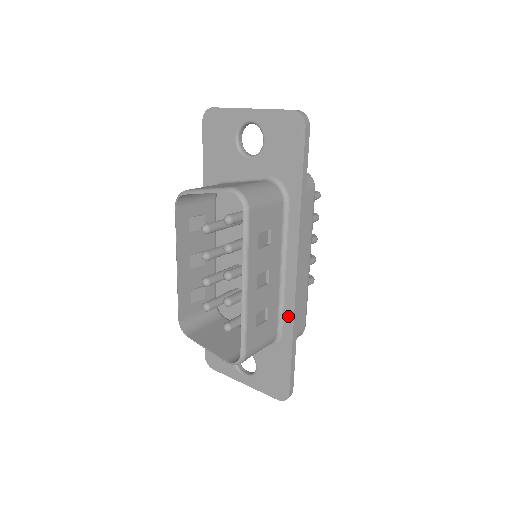
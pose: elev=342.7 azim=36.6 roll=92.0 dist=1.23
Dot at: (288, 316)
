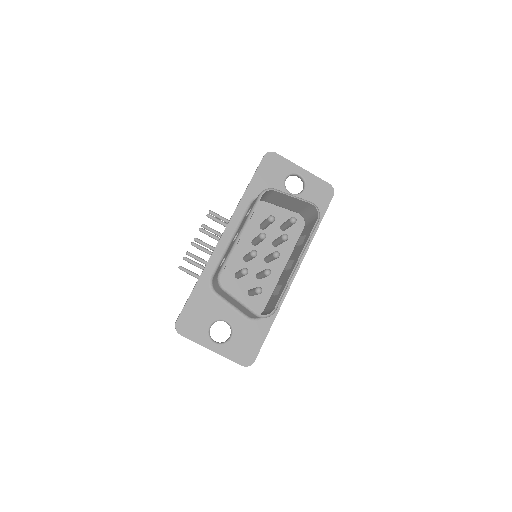
Dot at: occluded
